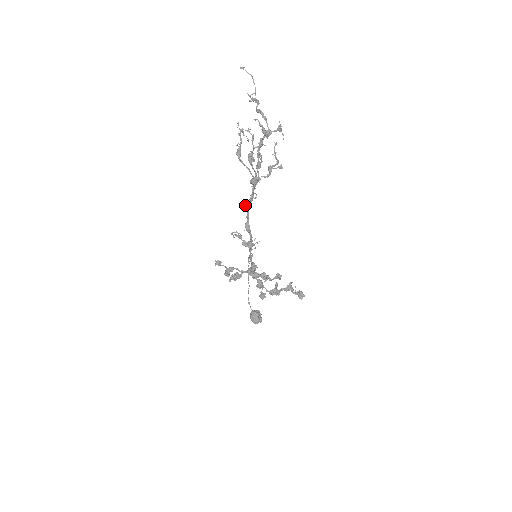
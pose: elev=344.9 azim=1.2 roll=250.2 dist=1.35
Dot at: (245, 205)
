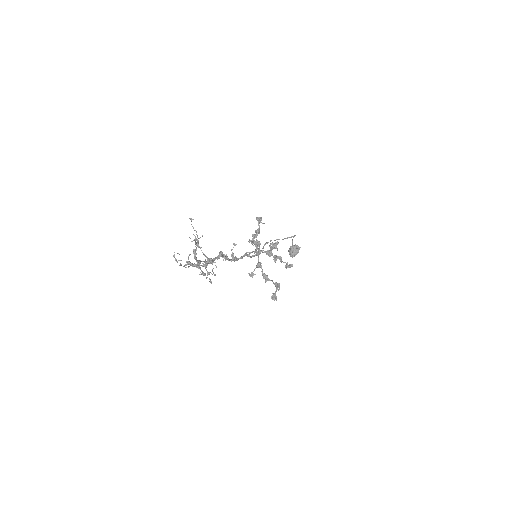
Dot at: (219, 253)
